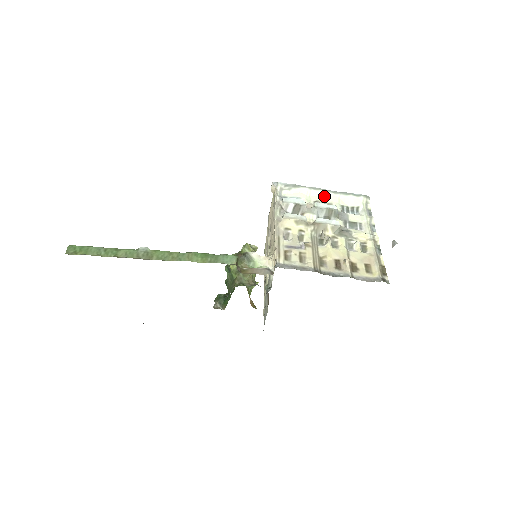
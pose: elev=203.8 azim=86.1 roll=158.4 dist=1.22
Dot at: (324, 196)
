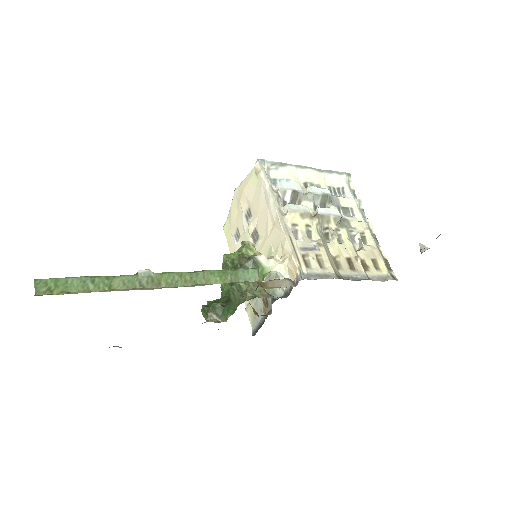
Dot at: (311, 176)
